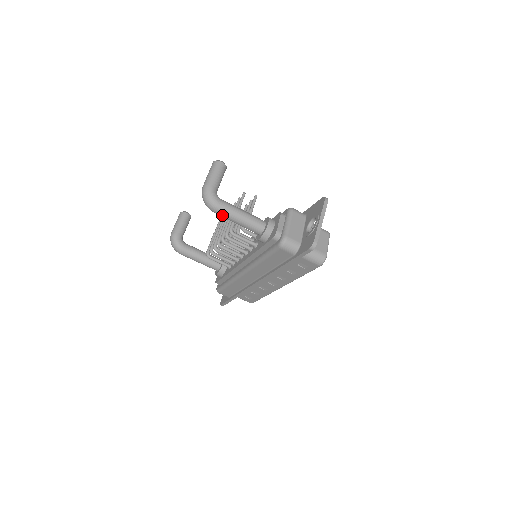
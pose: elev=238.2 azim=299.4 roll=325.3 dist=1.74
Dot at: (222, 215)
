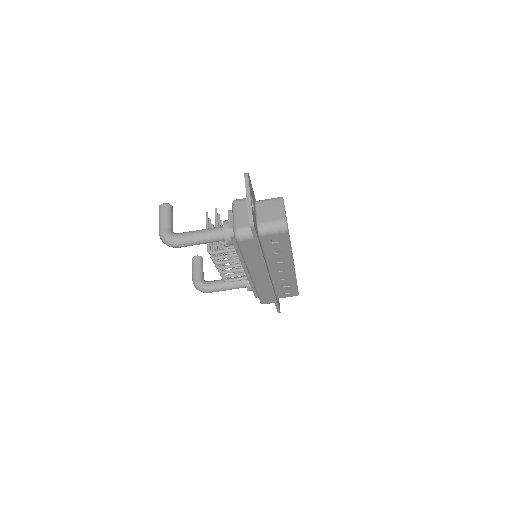
Dot at: (185, 245)
